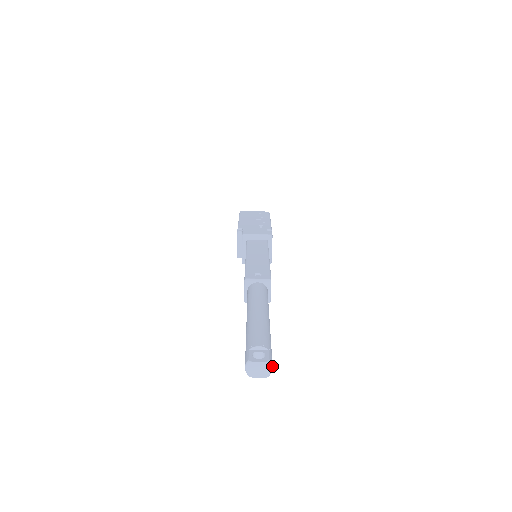
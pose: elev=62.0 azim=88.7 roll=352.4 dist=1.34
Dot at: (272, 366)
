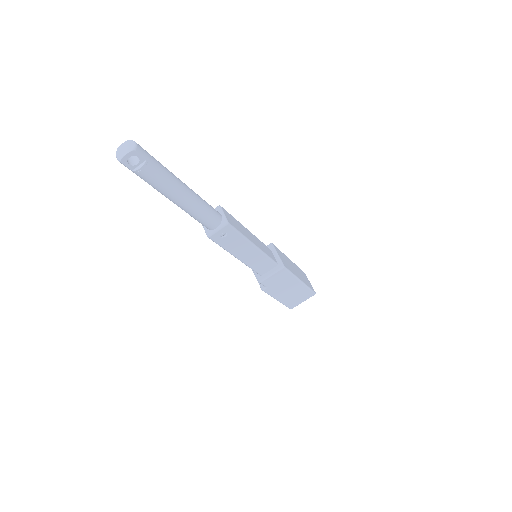
Dot at: (135, 143)
